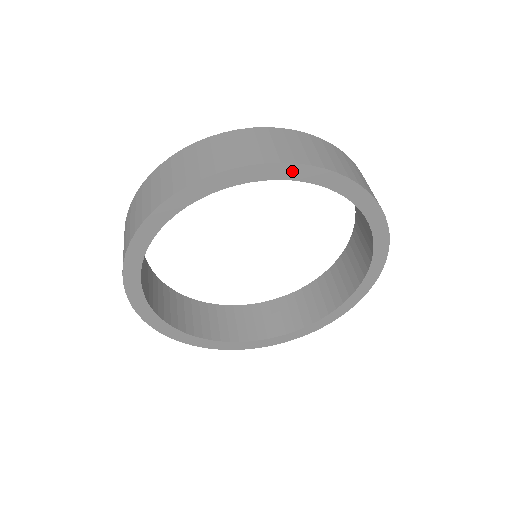
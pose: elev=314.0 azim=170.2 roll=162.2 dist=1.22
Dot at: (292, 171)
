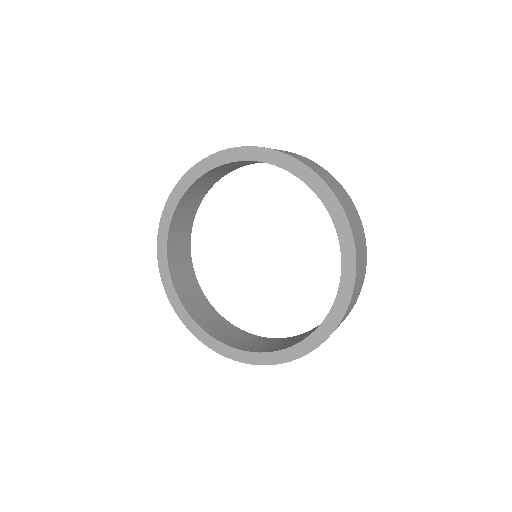
Dot at: (320, 187)
